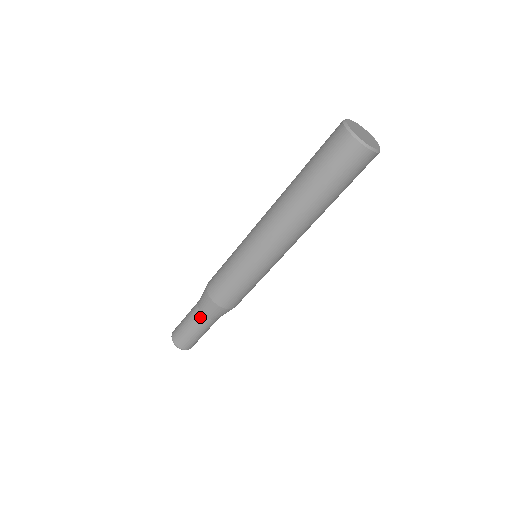
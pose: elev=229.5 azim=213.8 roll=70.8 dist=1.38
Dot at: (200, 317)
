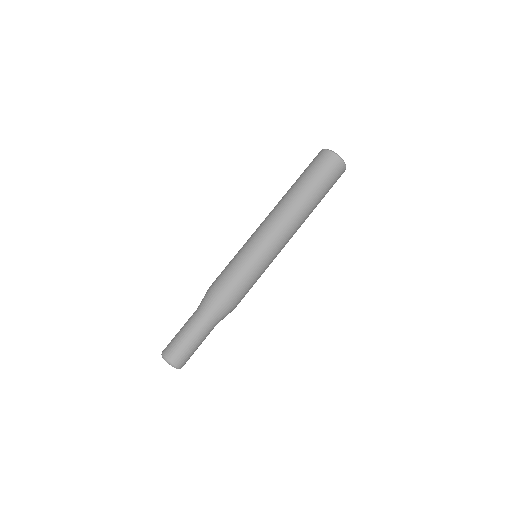
Dot at: (195, 313)
